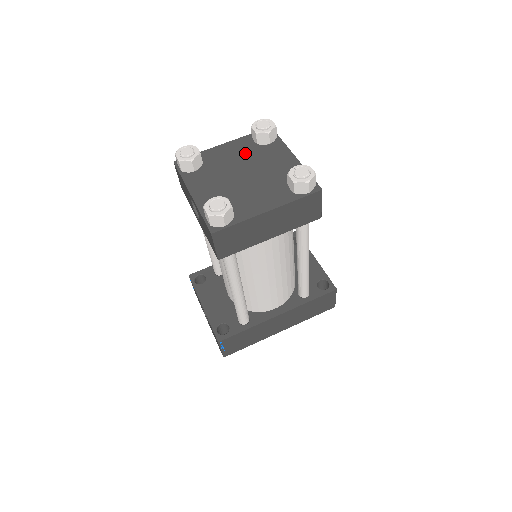
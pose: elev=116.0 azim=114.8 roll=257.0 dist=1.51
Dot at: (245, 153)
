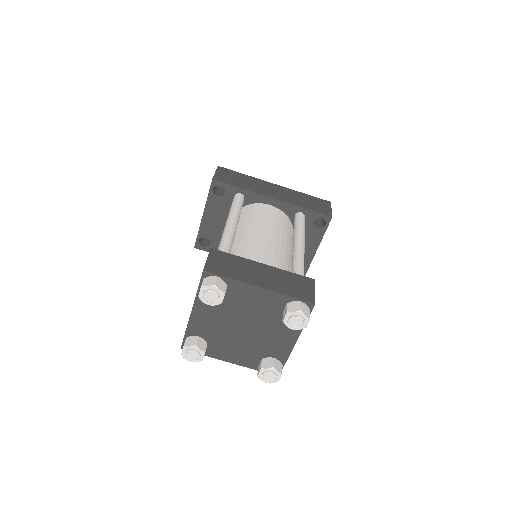
Dot at: (266, 311)
